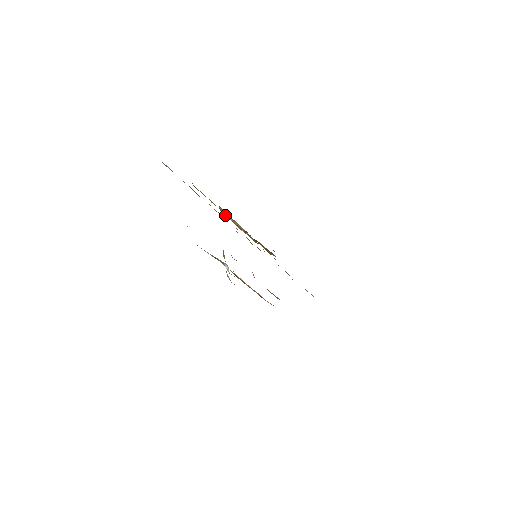
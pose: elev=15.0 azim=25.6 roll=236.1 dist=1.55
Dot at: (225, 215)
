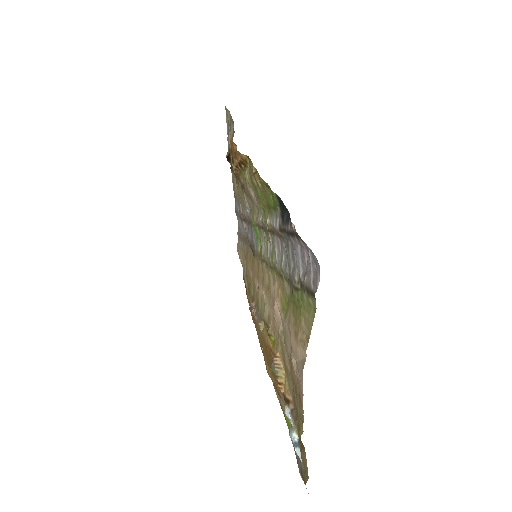
Dot at: (237, 153)
